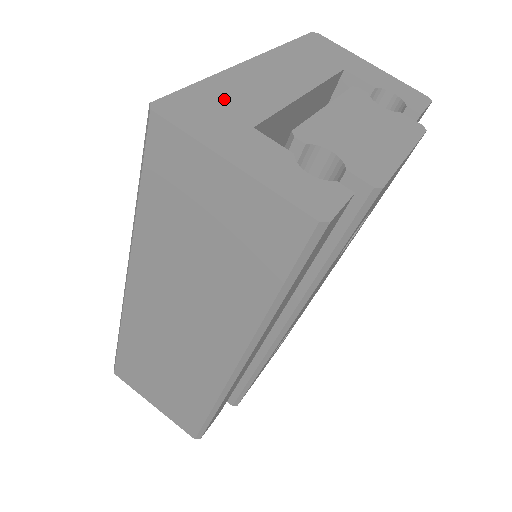
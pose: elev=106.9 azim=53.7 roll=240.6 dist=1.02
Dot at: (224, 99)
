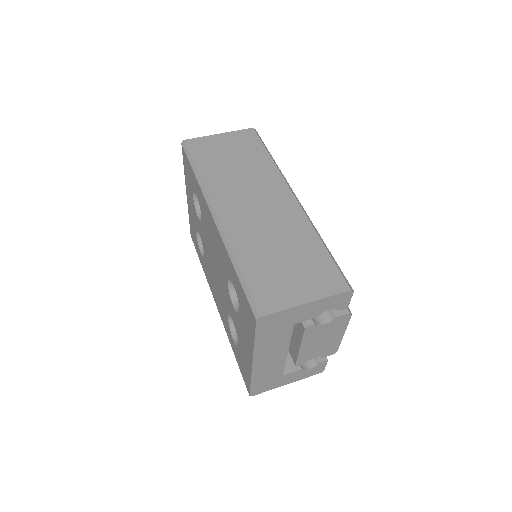
Dot at: occluded
